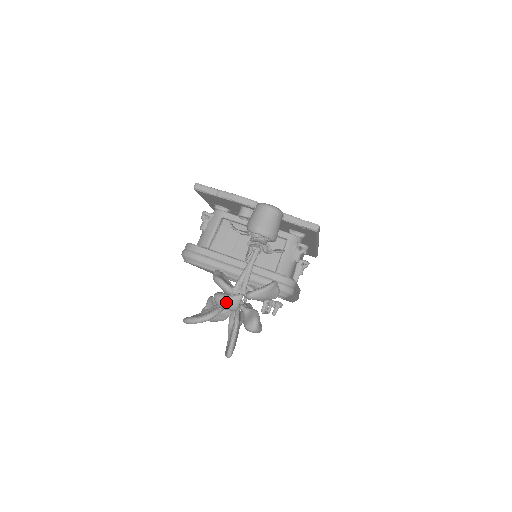
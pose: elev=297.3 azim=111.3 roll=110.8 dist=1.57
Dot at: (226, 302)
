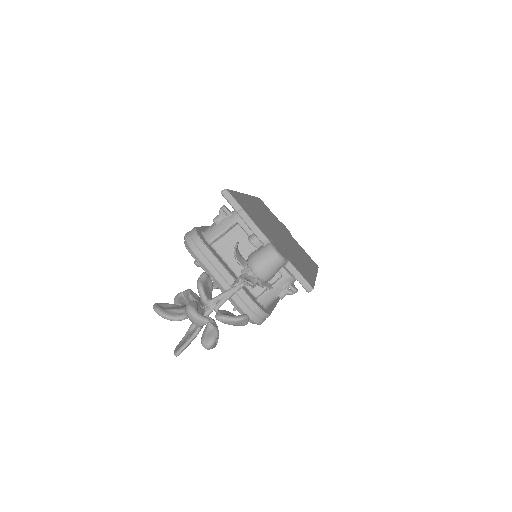
Dot at: (193, 319)
